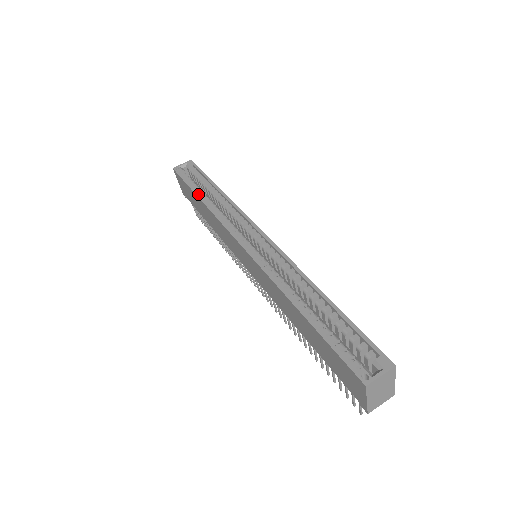
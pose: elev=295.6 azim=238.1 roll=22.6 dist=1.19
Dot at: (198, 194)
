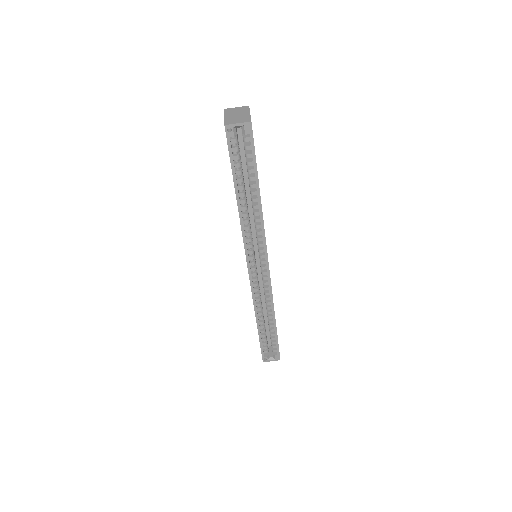
Dot at: (237, 192)
